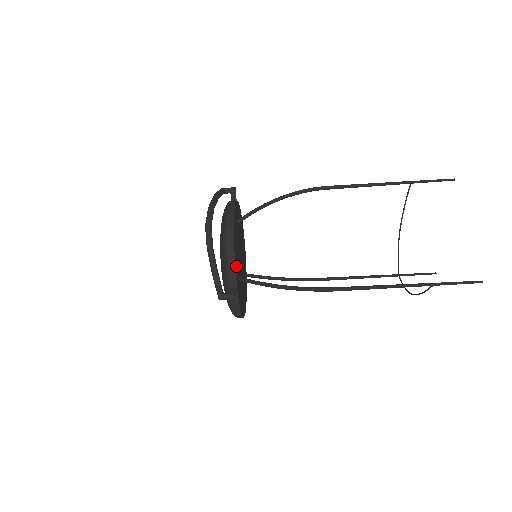
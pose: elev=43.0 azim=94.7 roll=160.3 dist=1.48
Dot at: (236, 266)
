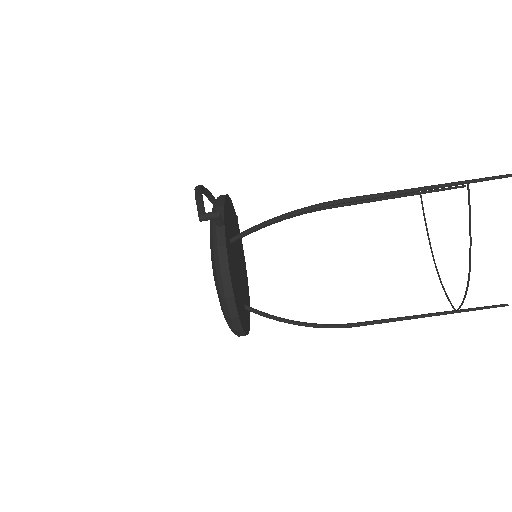
Dot at: (226, 215)
